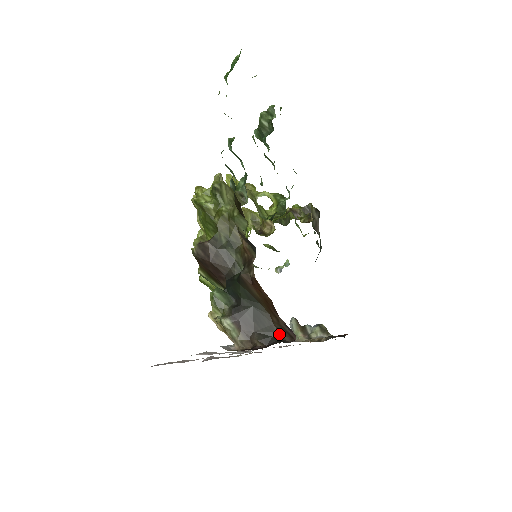
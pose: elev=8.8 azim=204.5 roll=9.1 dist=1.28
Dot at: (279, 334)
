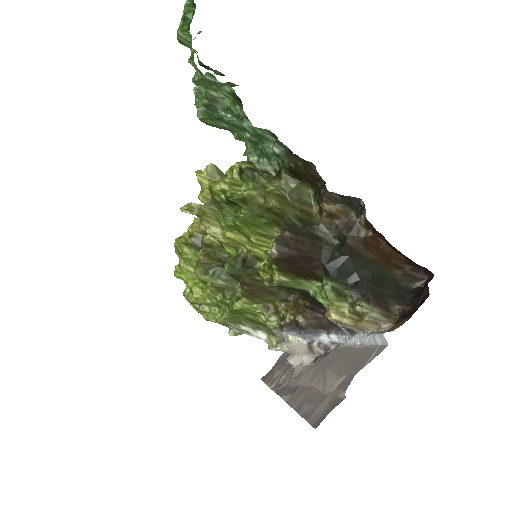
Dot at: (406, 286)
